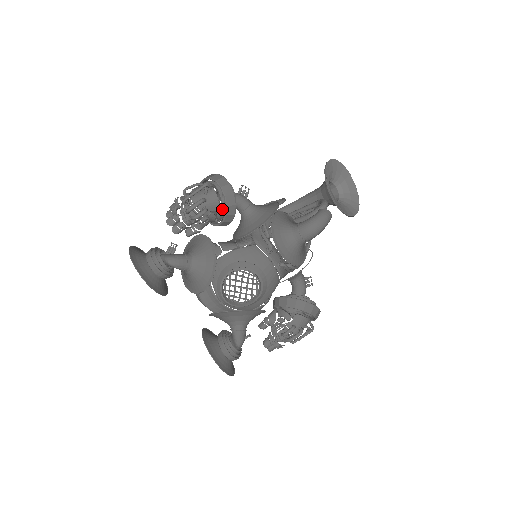
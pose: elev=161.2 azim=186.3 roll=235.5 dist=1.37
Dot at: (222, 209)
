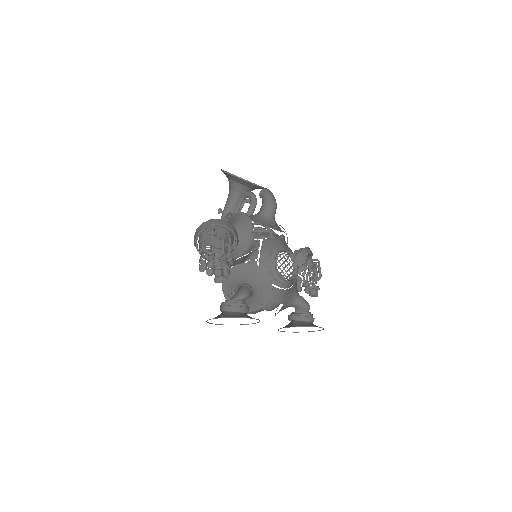
Dot at: (230, 237)
